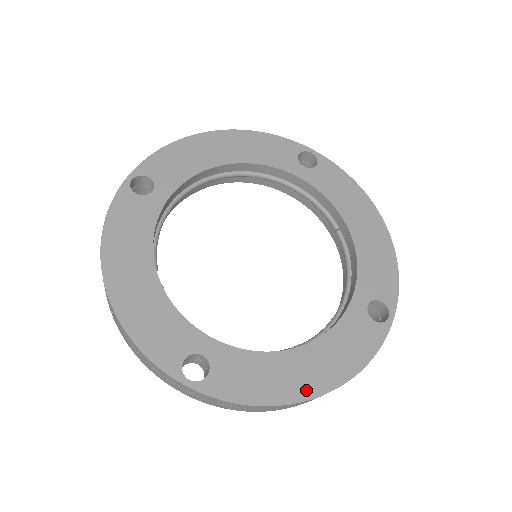
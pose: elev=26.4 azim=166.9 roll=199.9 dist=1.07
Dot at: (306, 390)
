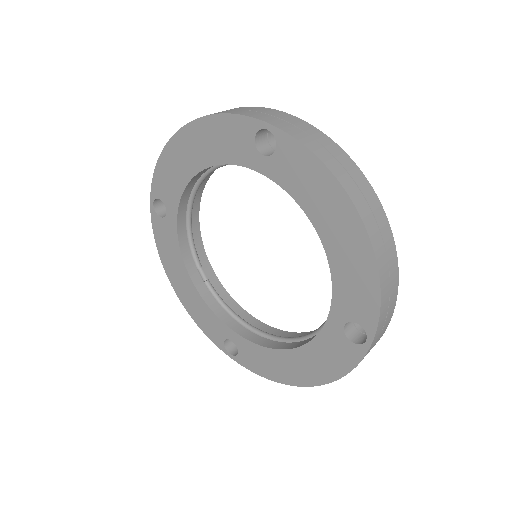
Dot at: (297, 380)
